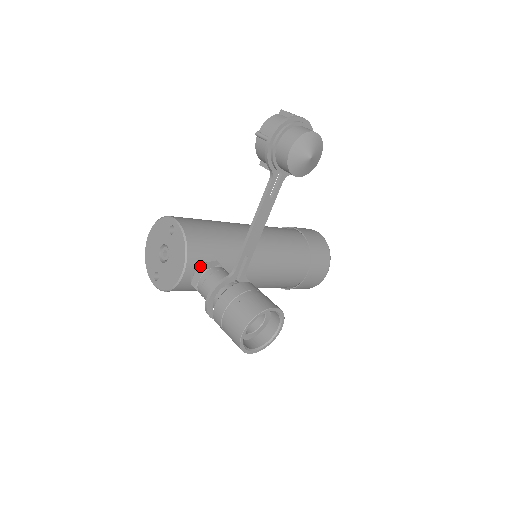
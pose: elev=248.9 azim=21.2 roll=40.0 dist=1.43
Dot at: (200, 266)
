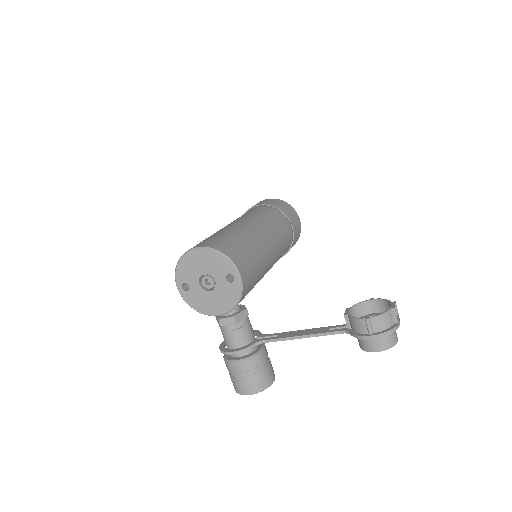
Dot at: (236, 317)
